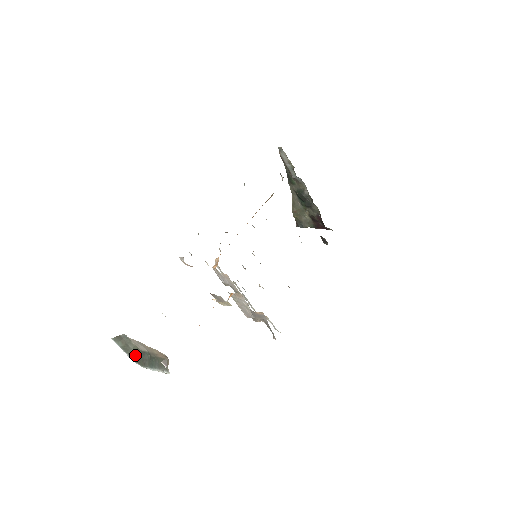
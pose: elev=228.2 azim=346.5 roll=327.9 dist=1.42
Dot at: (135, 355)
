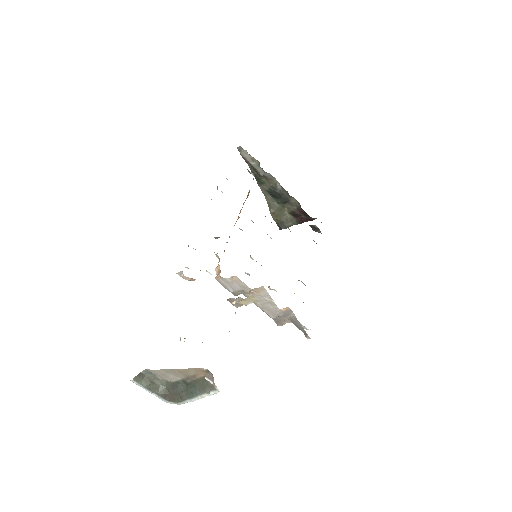
Dot at: (166, 392)
